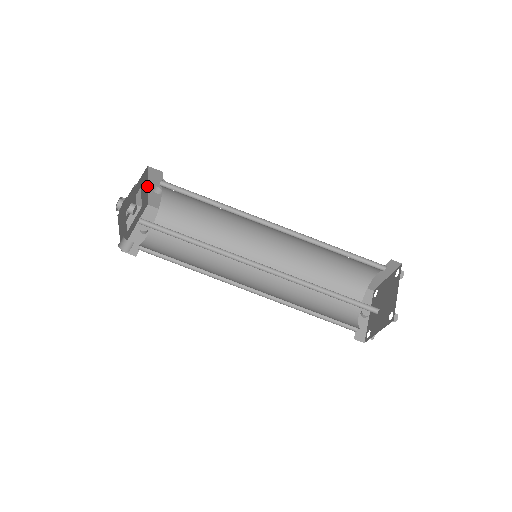
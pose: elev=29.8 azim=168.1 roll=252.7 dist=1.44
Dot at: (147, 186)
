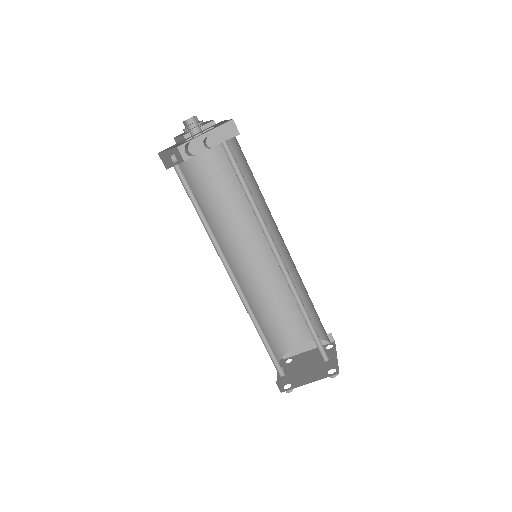
Dot at: (205, 132)
